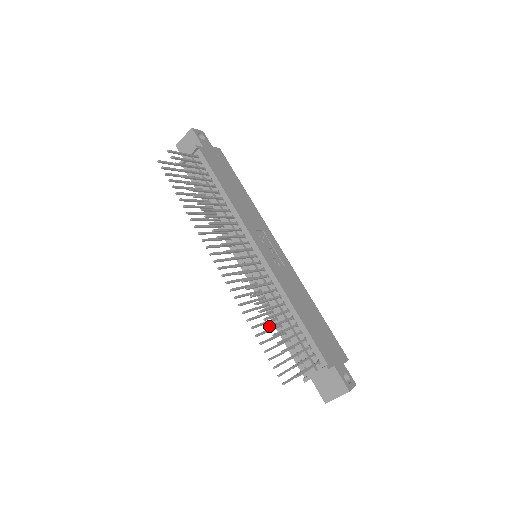
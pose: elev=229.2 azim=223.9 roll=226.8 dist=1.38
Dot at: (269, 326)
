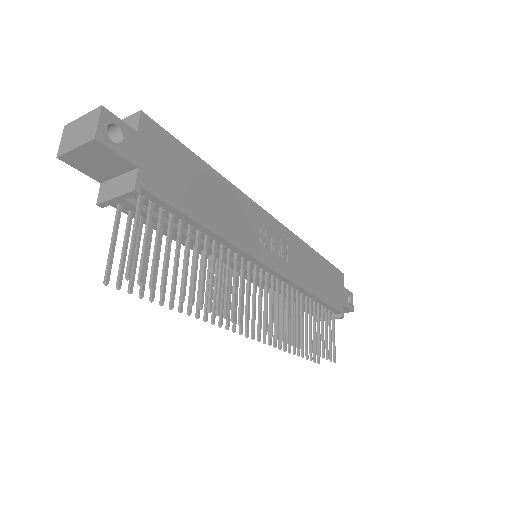
Dot at: (312, 352)
